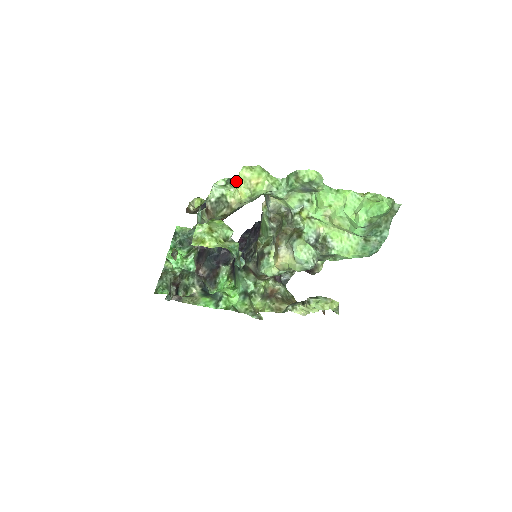
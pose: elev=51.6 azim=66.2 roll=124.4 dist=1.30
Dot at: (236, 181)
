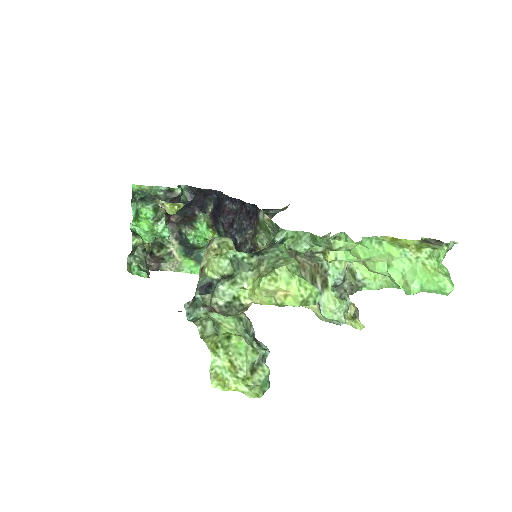
Dot at: (246, 264)
